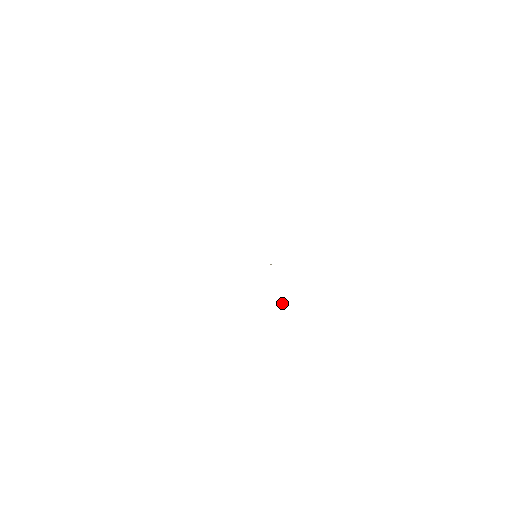
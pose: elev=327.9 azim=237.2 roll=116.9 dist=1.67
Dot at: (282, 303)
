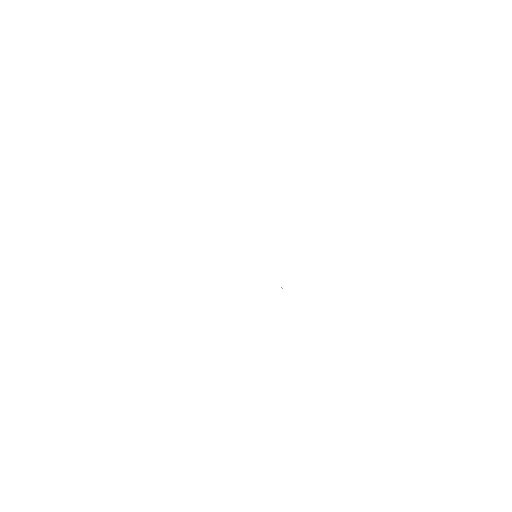
Dot at: occluded
